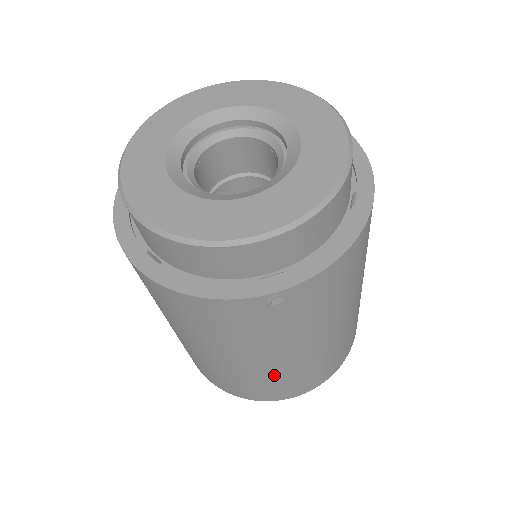
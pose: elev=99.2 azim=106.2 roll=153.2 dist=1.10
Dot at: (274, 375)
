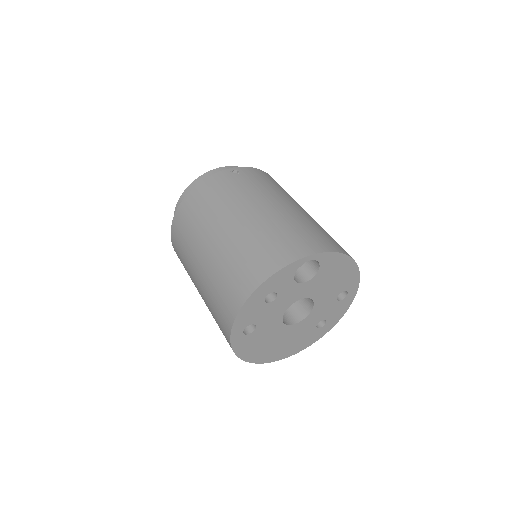
Dot at: (270, 224)
